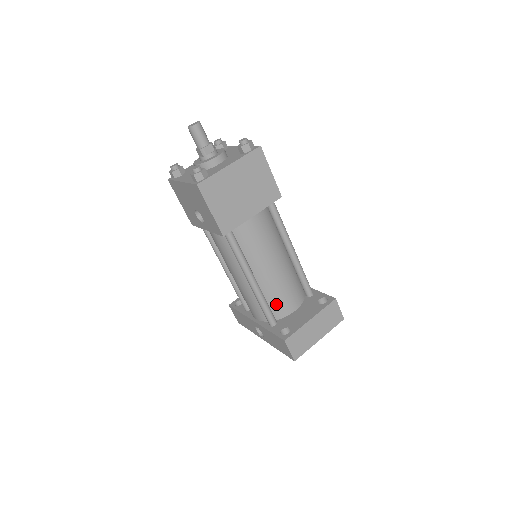
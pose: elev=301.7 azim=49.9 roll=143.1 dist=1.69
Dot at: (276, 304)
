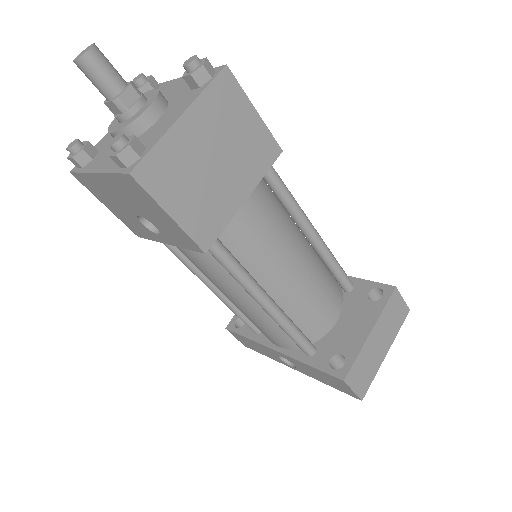
Dot at: (309, 322)
